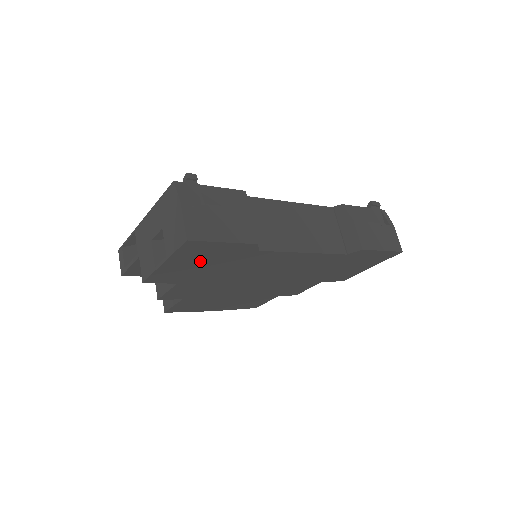
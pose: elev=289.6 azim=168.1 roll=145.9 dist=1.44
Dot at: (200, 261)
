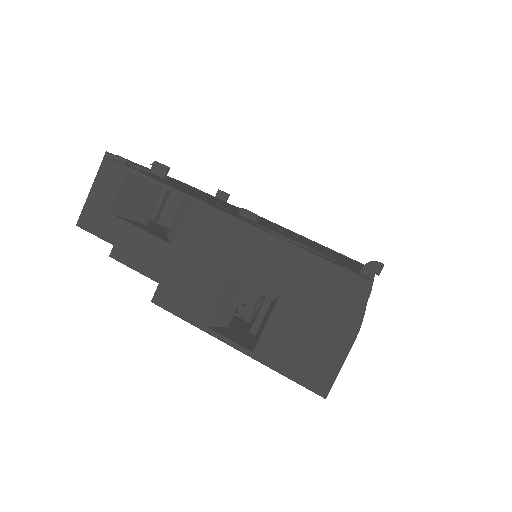
Dot at: occluded
